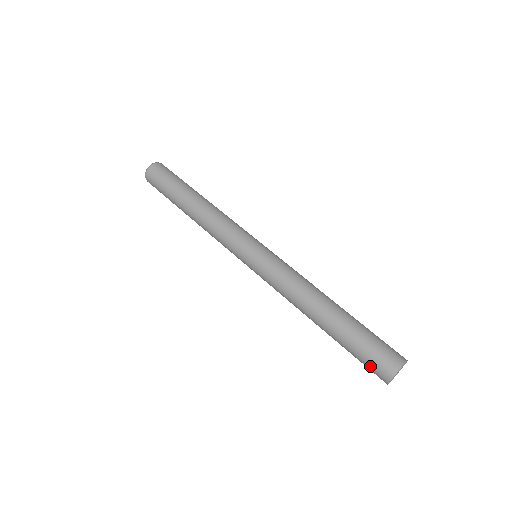
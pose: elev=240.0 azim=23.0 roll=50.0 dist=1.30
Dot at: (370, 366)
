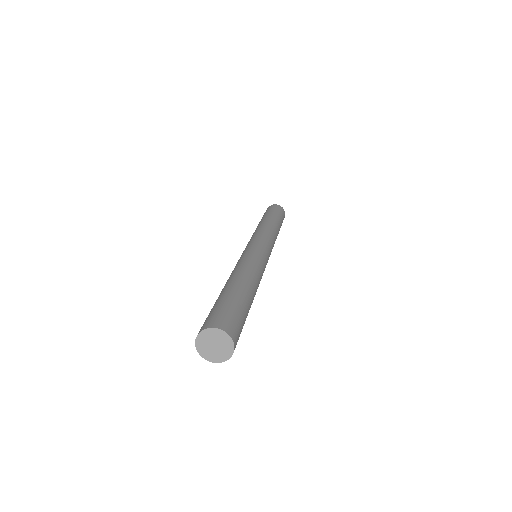
Dot at: occluded
